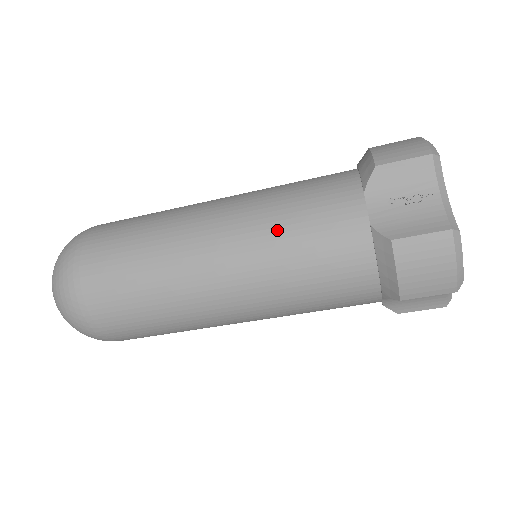
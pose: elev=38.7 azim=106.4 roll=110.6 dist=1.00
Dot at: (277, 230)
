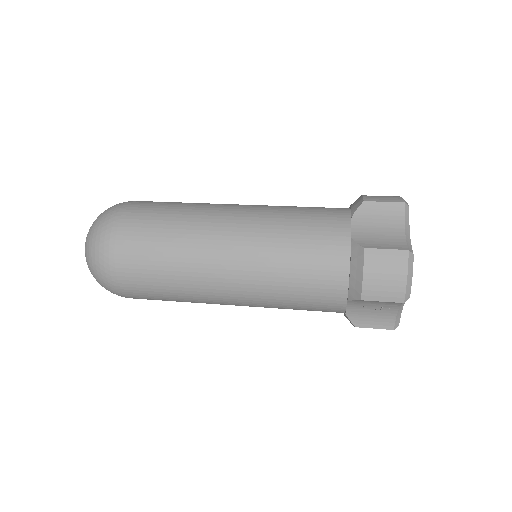
Dot at: (280, 303)
